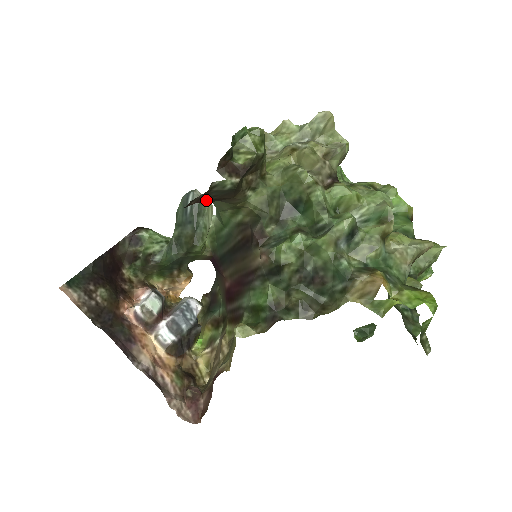
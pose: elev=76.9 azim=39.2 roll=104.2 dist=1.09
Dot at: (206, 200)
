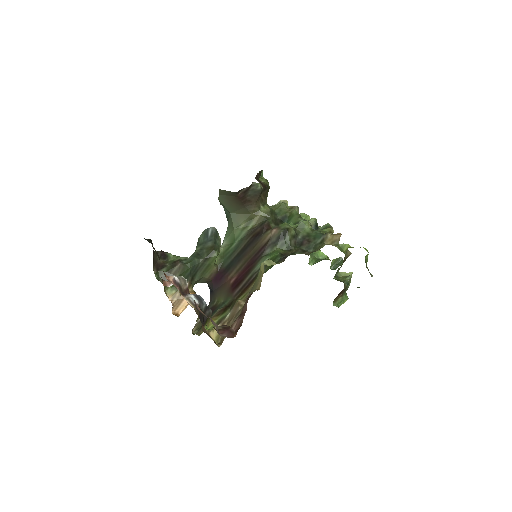
Dot at: (243, 198)
